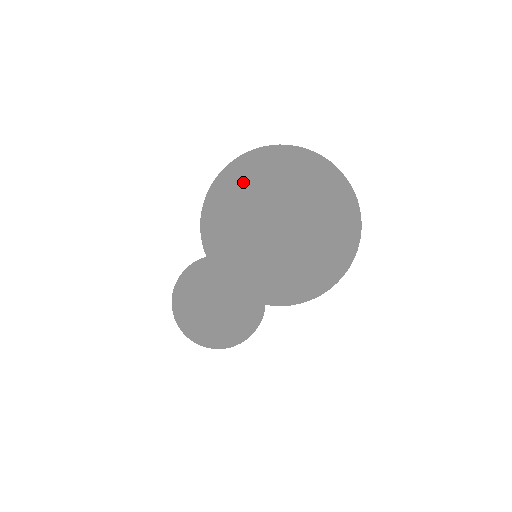
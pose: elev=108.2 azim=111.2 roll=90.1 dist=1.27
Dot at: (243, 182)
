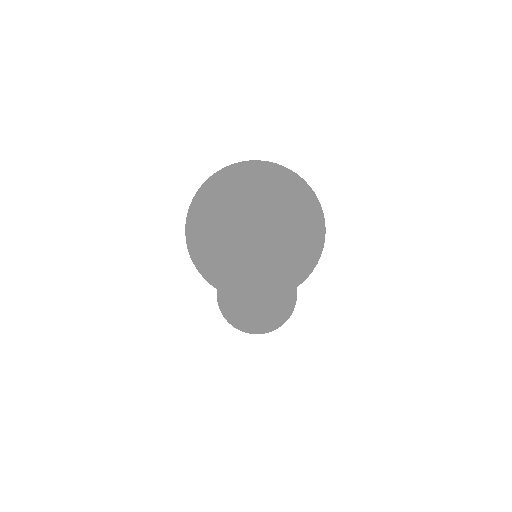
Dot at: (196, 223)
